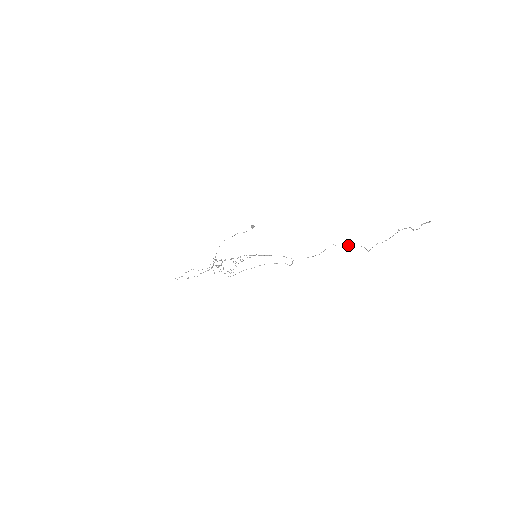
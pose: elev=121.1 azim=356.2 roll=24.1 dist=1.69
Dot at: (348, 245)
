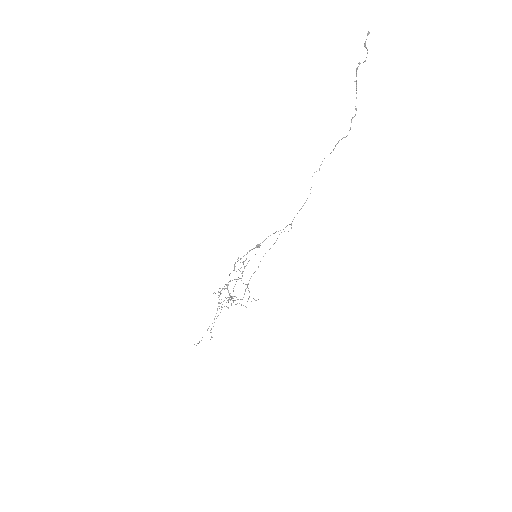
Dot at: occluded
